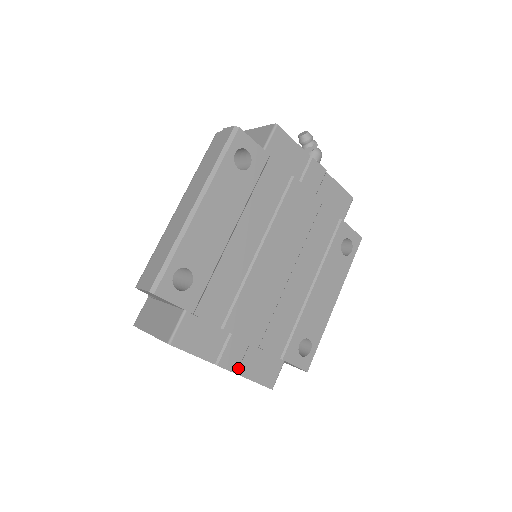
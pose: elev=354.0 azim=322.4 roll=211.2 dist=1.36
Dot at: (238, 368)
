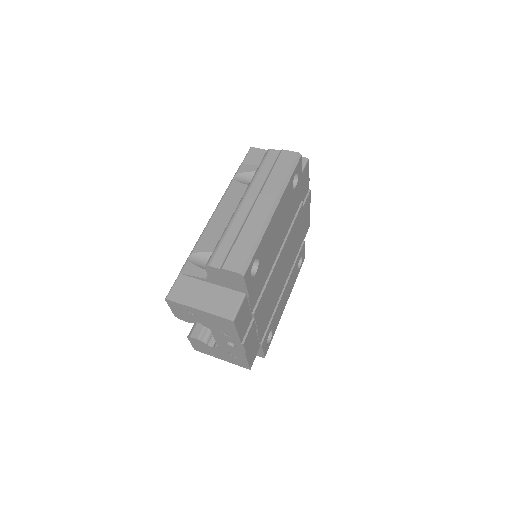
Dot at: occluded
